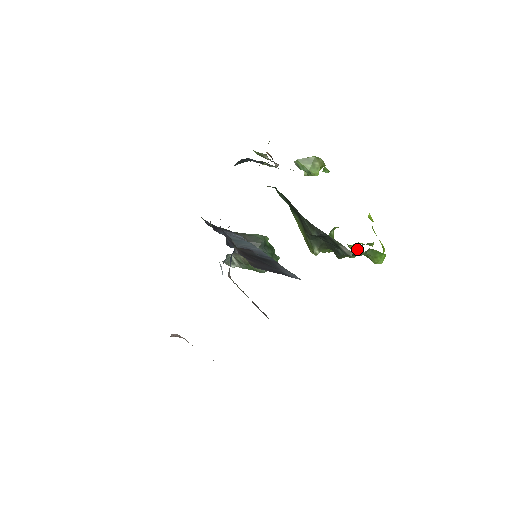
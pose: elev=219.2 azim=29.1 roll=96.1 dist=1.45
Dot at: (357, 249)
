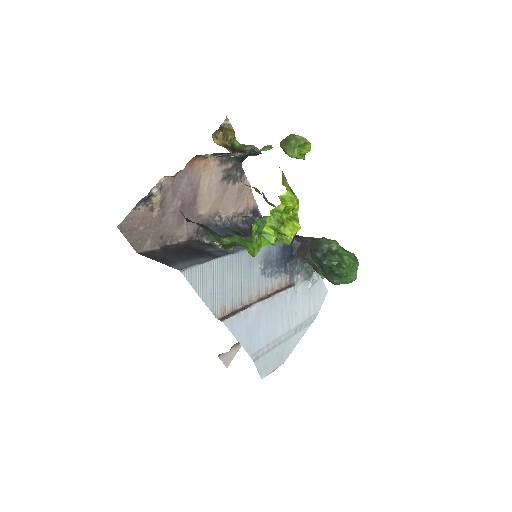
Dot at: (287, 242)
